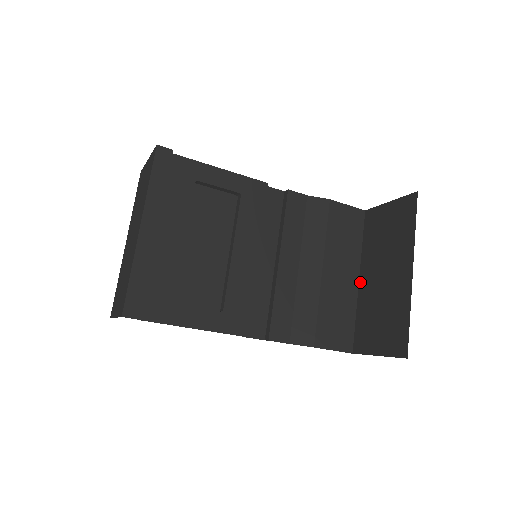
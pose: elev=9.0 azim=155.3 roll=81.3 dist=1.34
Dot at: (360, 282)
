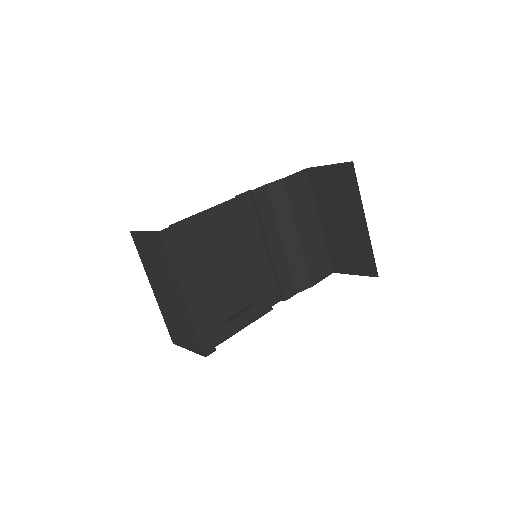
Dot at: (322, 225)
